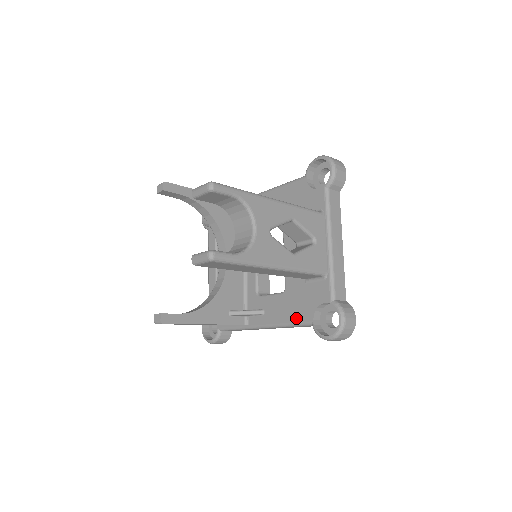
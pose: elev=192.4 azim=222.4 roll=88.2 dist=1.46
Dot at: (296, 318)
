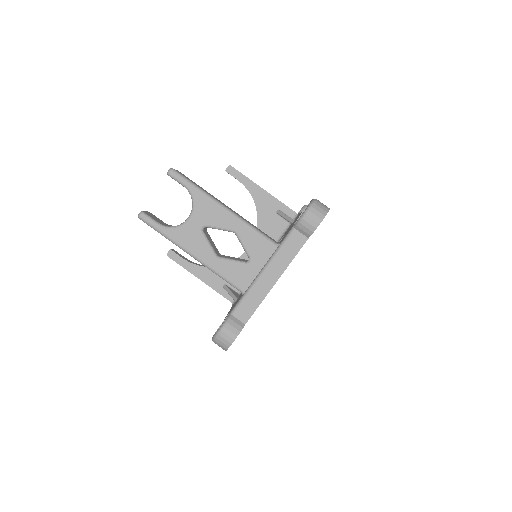
Dot at: (227, 314)
